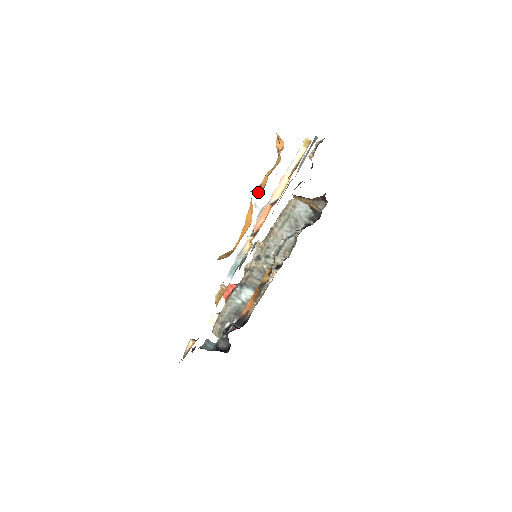
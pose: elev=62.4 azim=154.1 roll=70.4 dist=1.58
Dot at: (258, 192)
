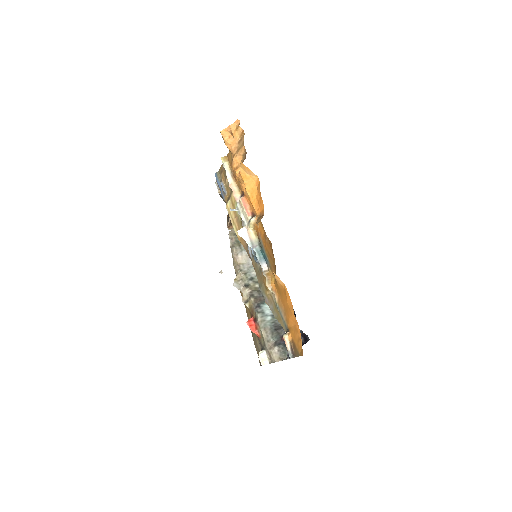
Dot at: occluded
